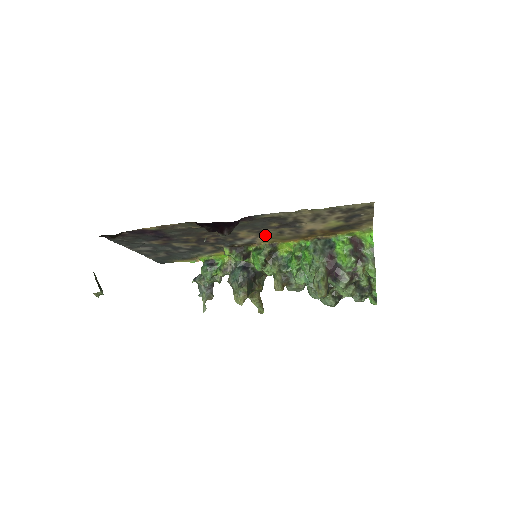
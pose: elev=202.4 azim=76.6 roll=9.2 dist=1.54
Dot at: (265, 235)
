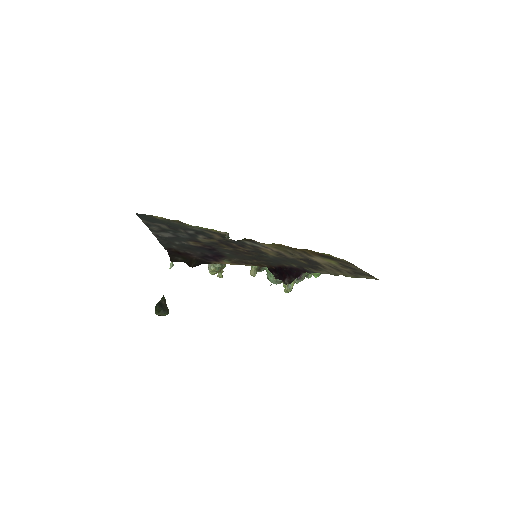
Dot at: (278, 251)
